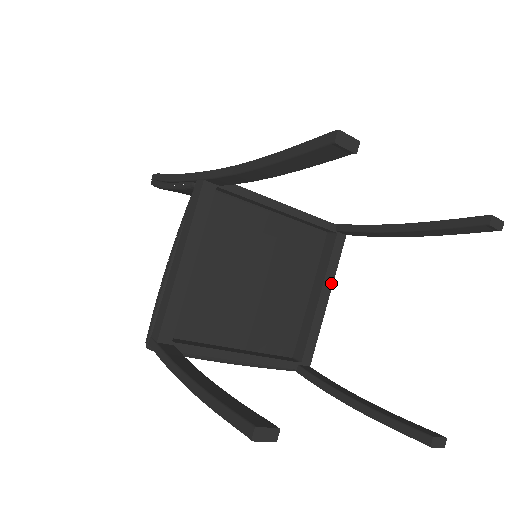
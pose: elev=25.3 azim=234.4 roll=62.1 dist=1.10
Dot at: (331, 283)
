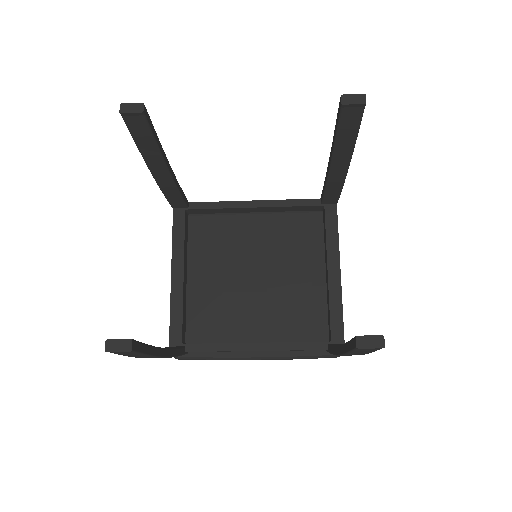
Dot at: (337, 254)
